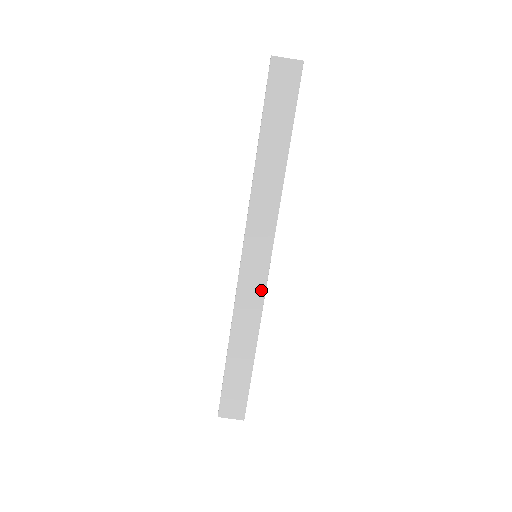
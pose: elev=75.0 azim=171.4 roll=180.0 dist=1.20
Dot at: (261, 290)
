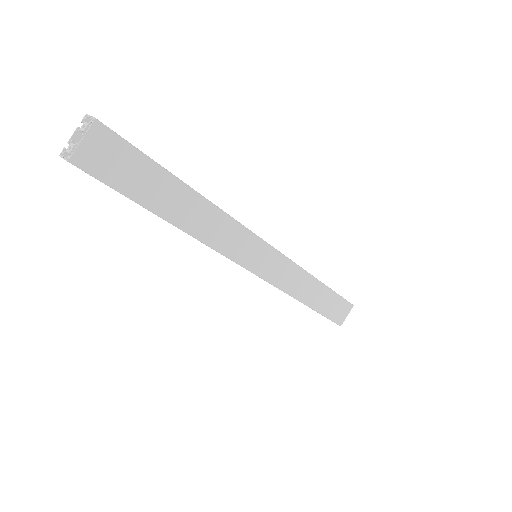
Dot at: (286, 263)
